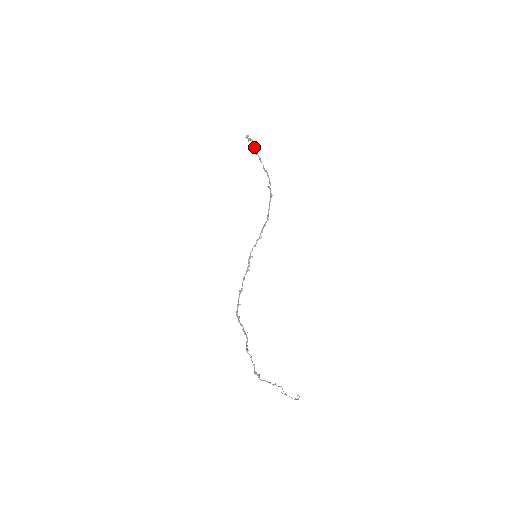
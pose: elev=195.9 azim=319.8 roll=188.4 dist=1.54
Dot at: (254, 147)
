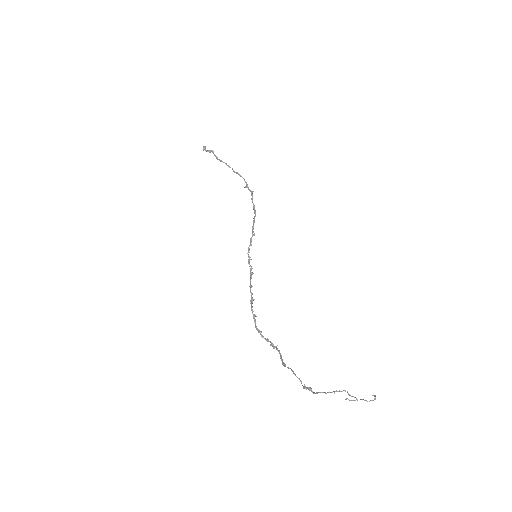
Dot at: (216, 156)
